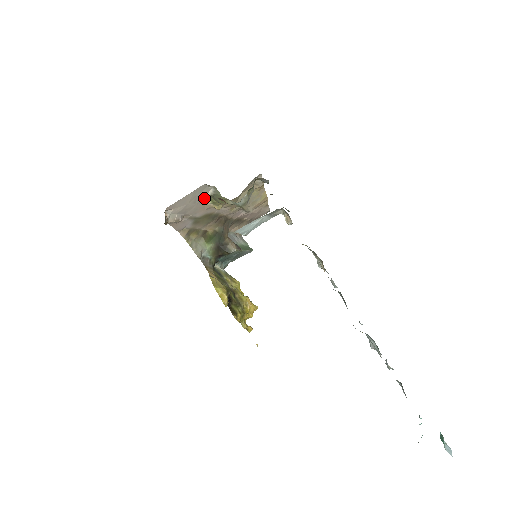
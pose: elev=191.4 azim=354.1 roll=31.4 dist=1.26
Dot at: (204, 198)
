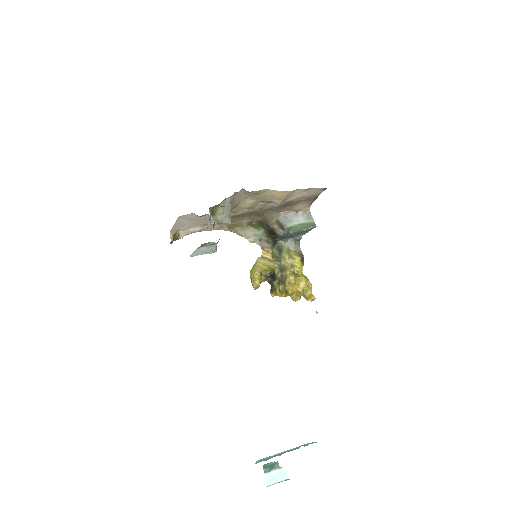
Dot at: (200, 217)
